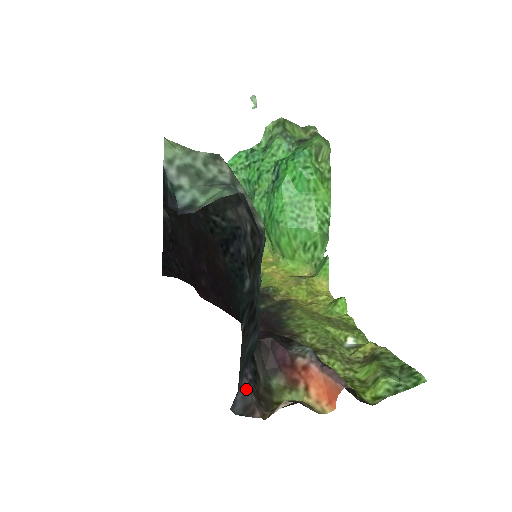
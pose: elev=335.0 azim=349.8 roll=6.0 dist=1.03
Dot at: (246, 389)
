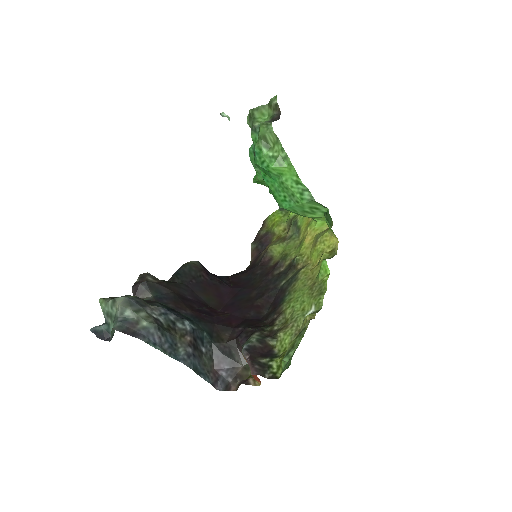
Dot at: (222, 377)
